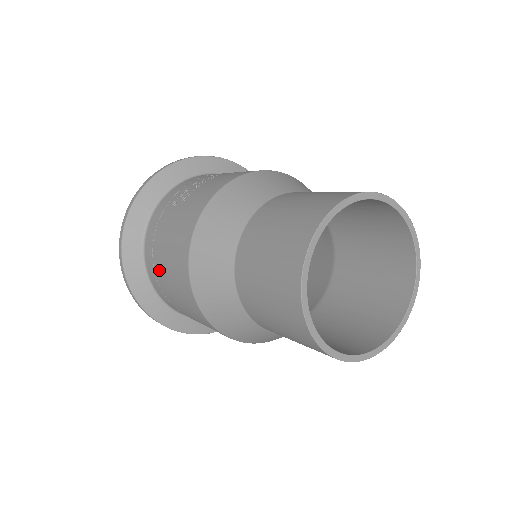
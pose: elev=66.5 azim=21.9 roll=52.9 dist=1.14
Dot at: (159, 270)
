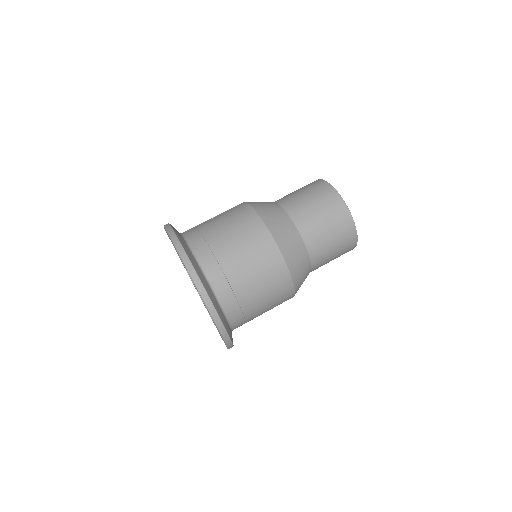
Dot at: (221, 247)
